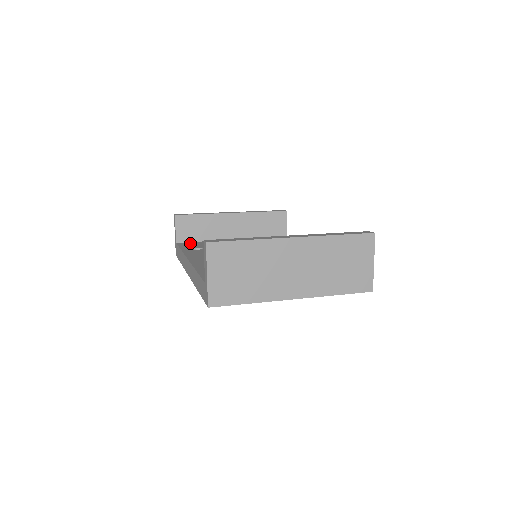
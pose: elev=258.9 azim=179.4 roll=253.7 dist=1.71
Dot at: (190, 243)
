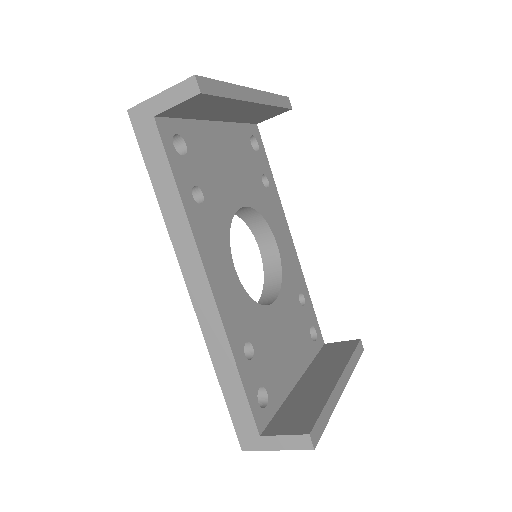
Dot at: (176, 133)
